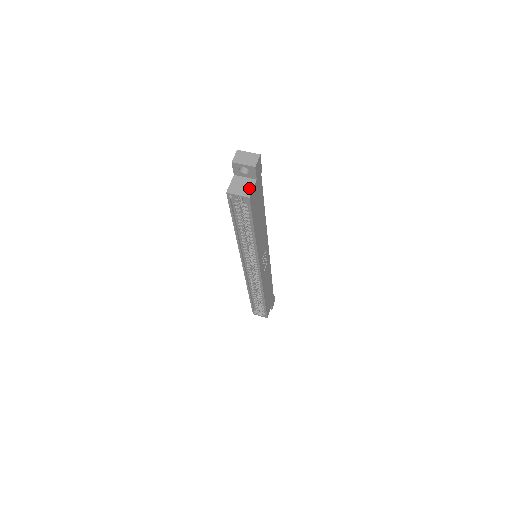
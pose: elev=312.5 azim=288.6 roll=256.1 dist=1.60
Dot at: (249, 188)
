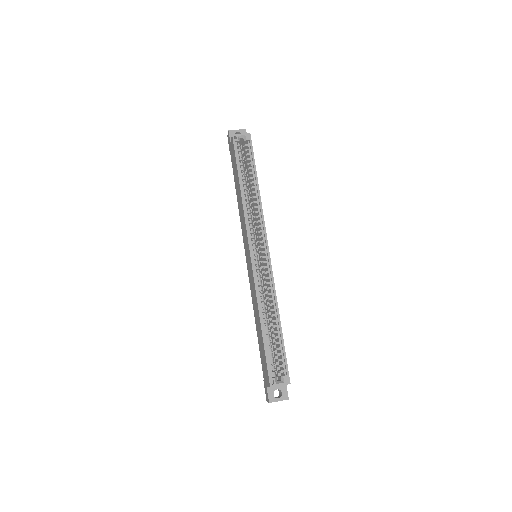
Dot at: occluded
